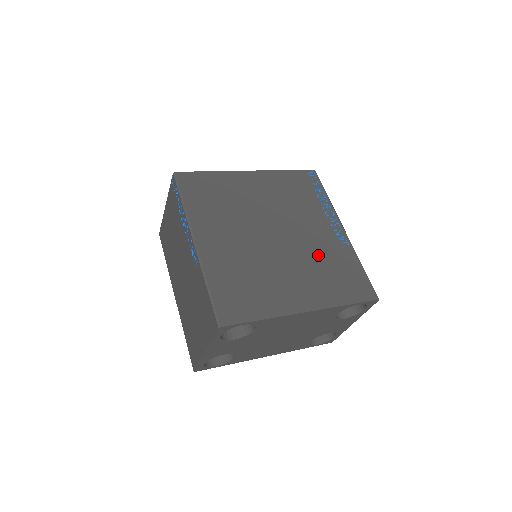
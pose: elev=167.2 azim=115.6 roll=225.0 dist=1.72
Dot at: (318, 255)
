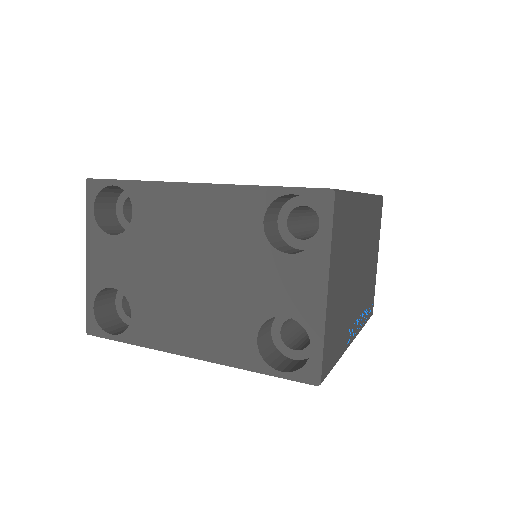
Dot at: occluded
